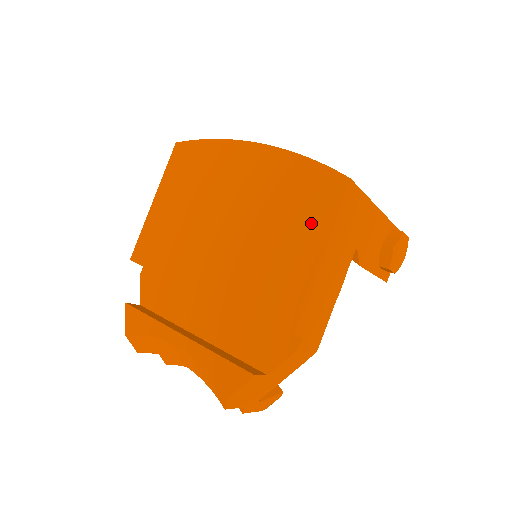
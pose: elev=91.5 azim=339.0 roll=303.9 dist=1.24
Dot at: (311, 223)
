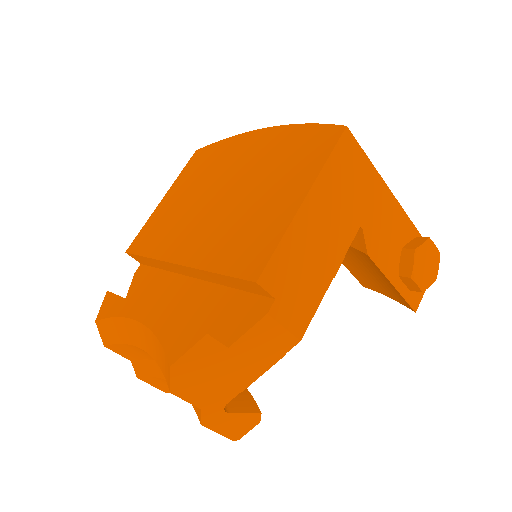
Dot at: (300, 173)
